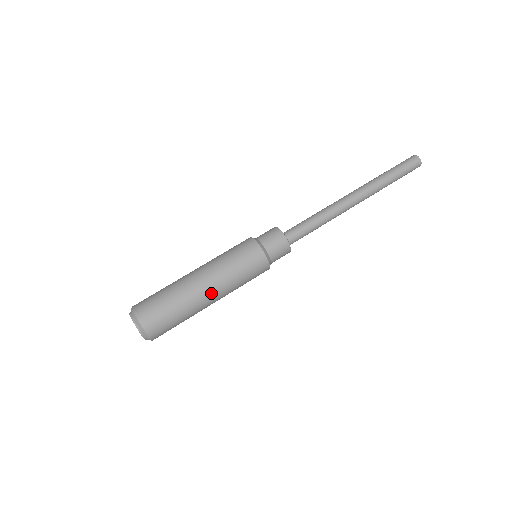
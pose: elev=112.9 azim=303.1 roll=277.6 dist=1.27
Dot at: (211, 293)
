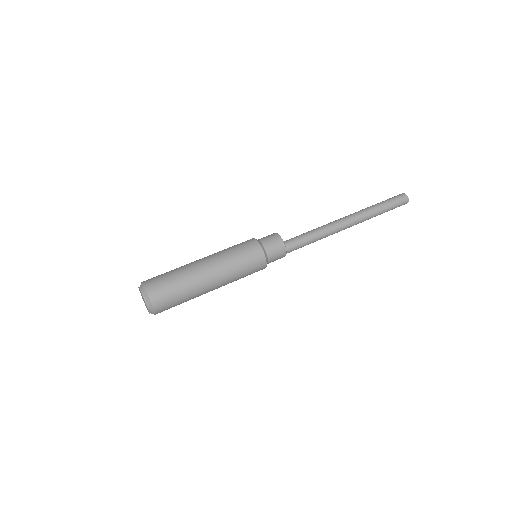
Dot at: (205, 262)
